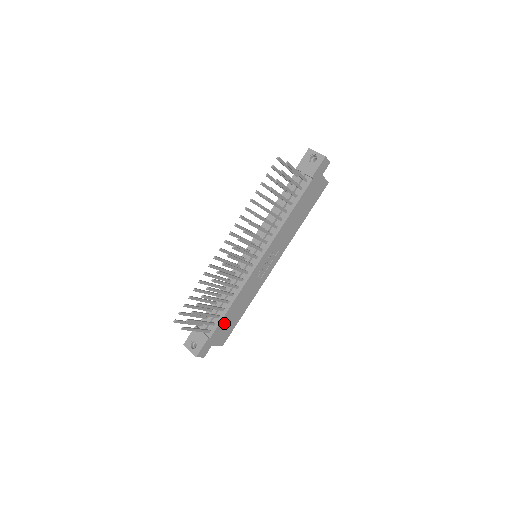
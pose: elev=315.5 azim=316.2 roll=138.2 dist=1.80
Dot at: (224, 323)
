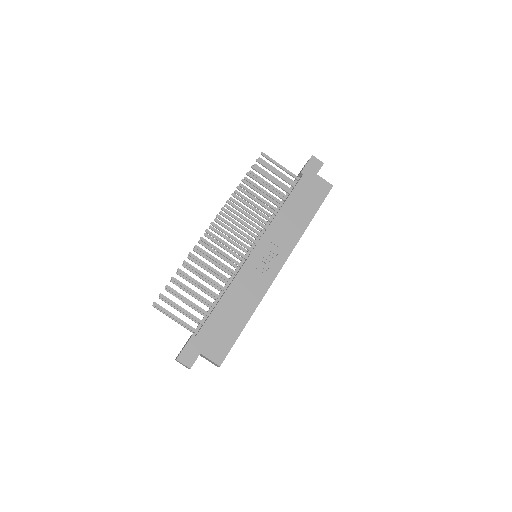
Dot at: (215, 324)
